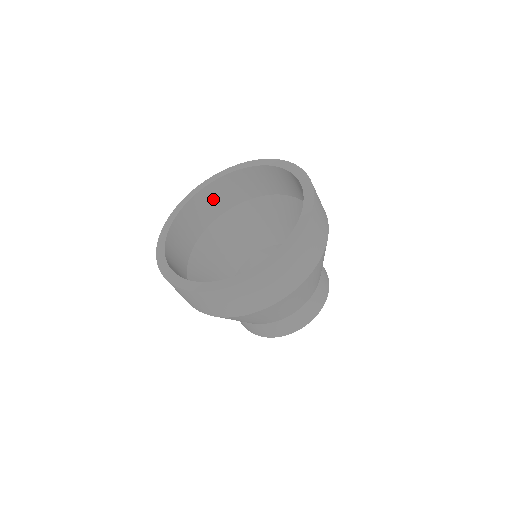
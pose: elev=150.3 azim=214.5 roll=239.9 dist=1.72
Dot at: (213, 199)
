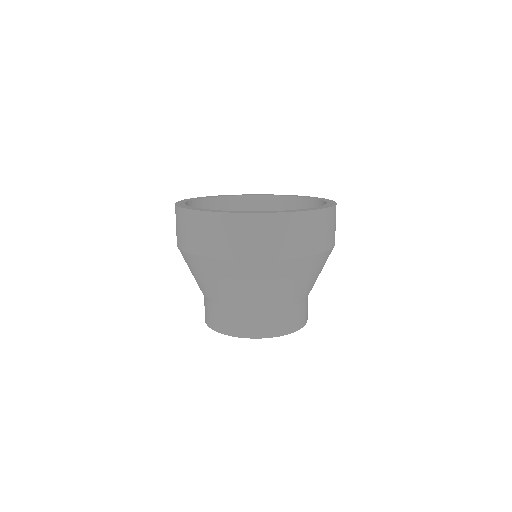
Dot at: occluded
